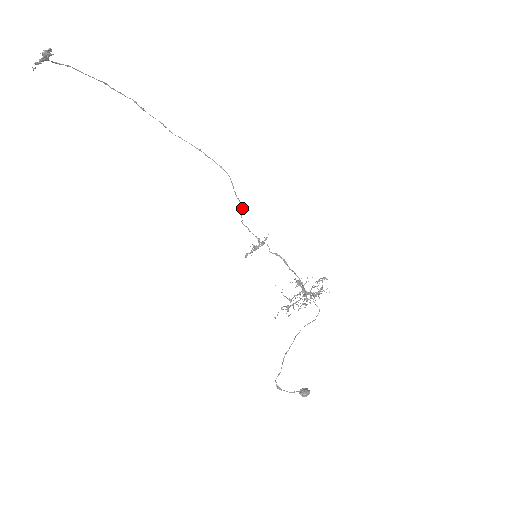
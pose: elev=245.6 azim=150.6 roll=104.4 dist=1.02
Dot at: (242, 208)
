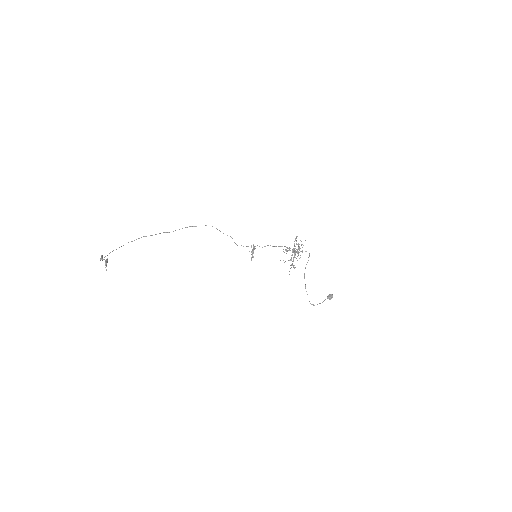
Dot at: (232, 238)
